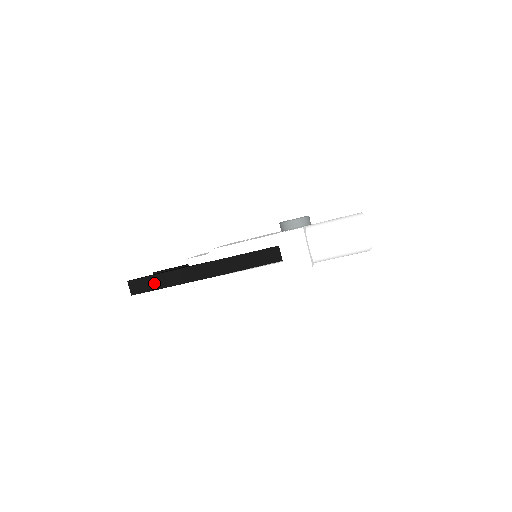
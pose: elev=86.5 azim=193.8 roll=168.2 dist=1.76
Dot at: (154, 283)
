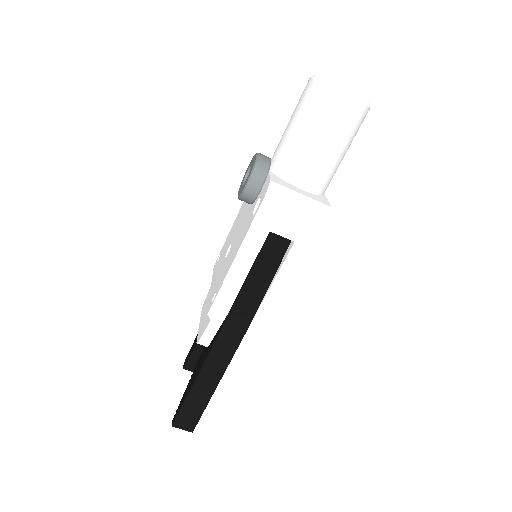
Dot at: (197, 402)
